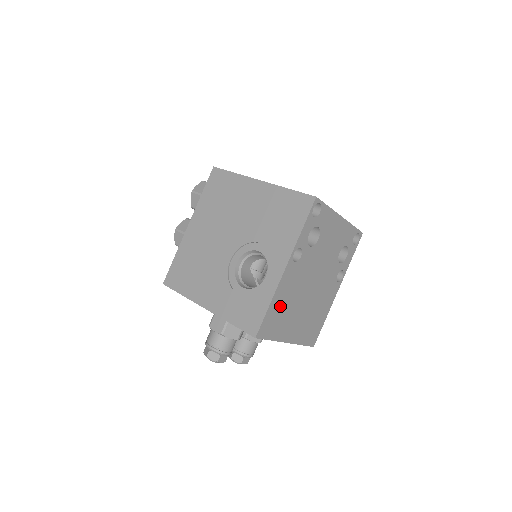
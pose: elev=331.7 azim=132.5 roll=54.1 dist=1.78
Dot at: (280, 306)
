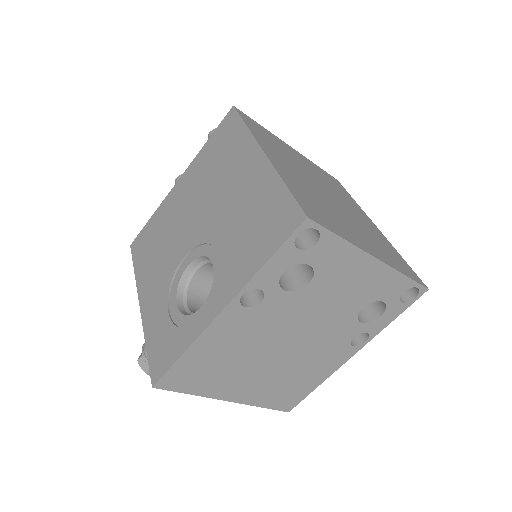
Dot at: (209, 358)
